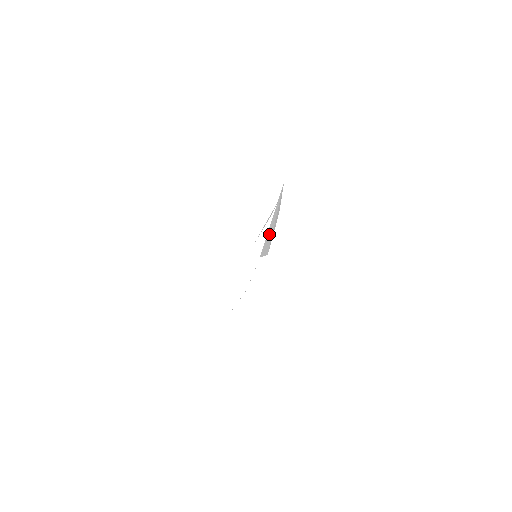
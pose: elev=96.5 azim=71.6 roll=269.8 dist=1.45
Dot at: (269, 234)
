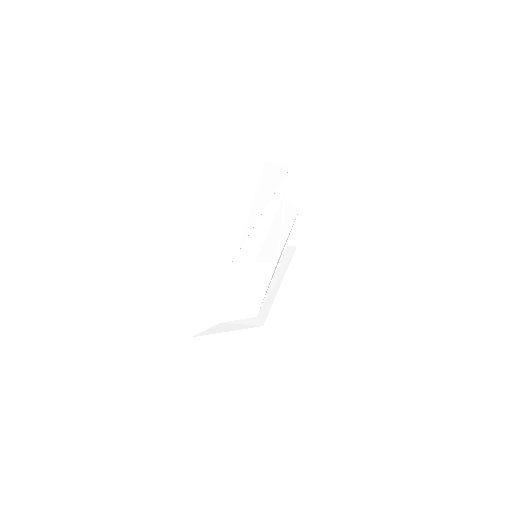
Dot at: (275, 142)
